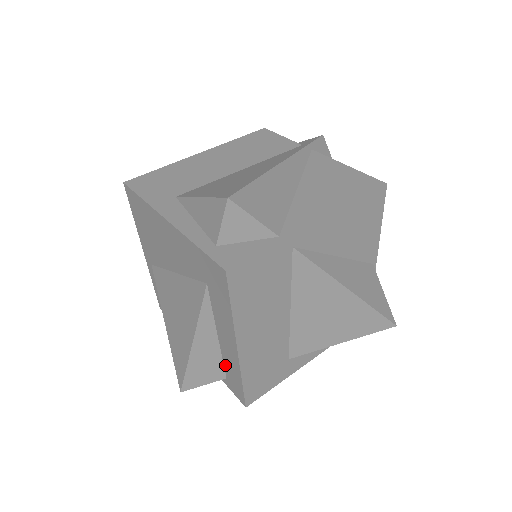
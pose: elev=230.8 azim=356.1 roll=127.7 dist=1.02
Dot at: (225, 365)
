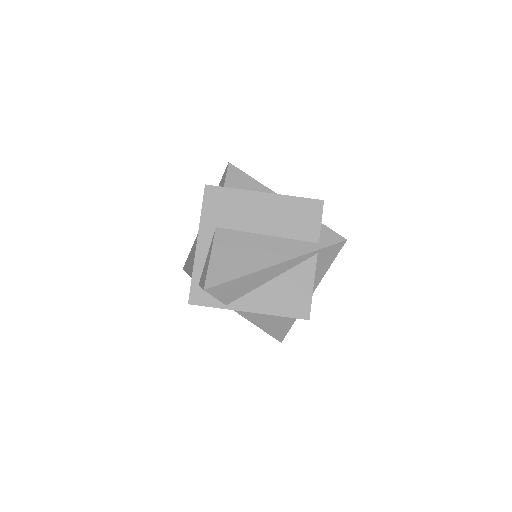
Dot at: occluded
